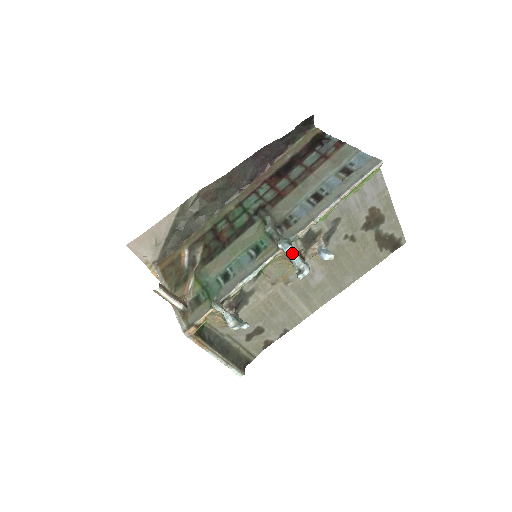
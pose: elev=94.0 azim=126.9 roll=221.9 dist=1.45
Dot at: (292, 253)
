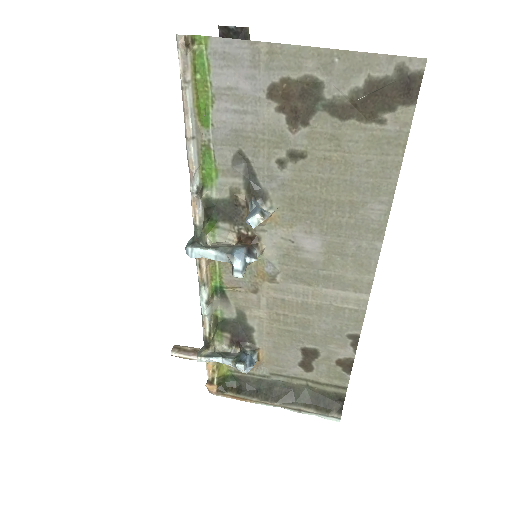
Dot at: (200, 254)
